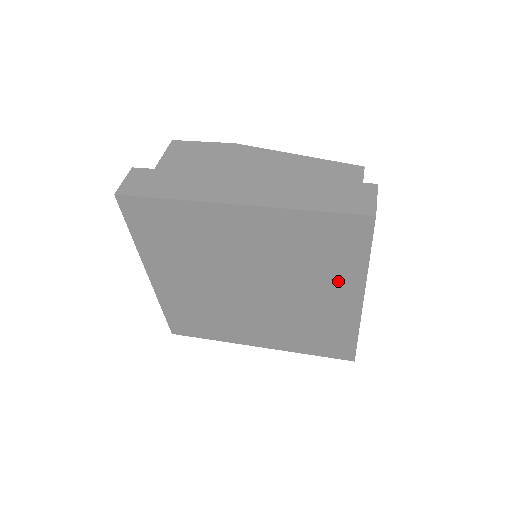
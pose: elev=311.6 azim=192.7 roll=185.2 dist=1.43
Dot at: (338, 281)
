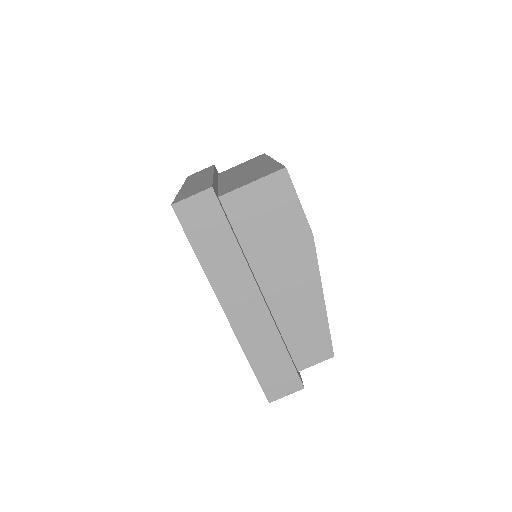
Dot at: occluded
